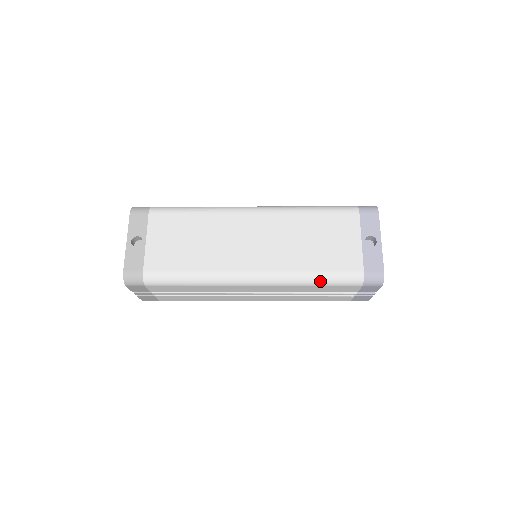
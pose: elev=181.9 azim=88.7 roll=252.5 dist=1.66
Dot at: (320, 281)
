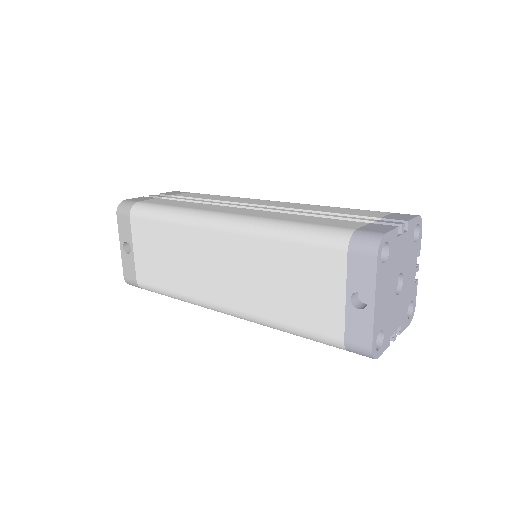
Dot at: (294, 334)
